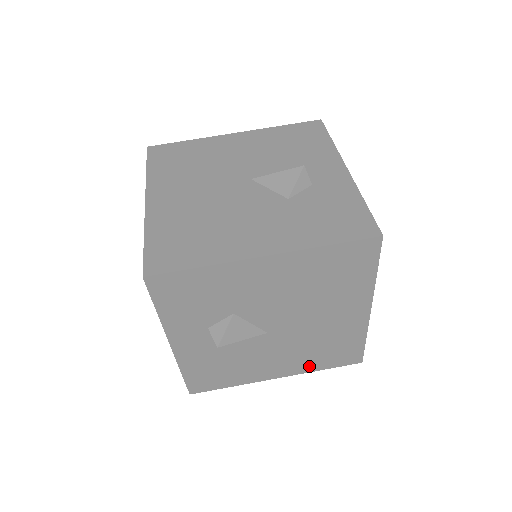
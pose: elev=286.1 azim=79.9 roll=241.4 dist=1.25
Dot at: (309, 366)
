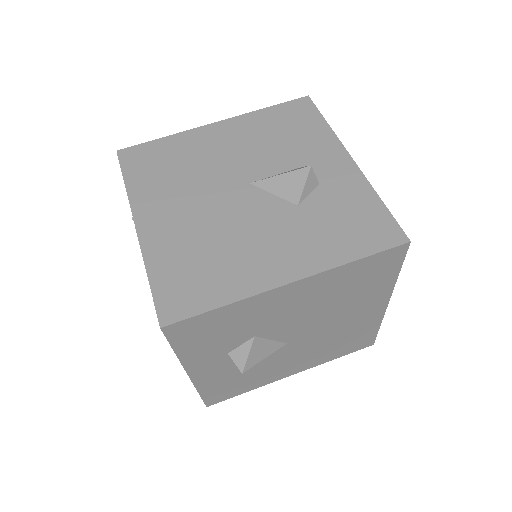
Dot at: (324, 359)
